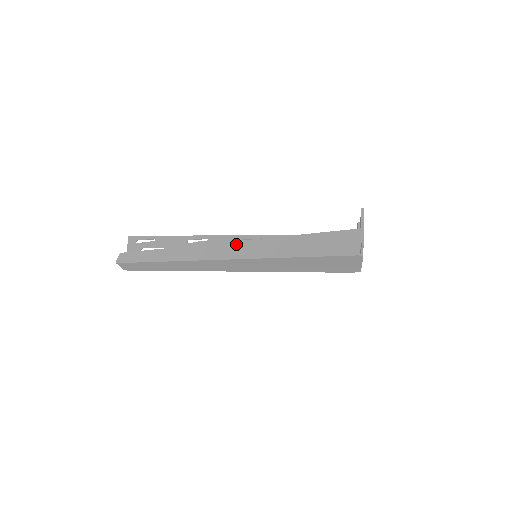
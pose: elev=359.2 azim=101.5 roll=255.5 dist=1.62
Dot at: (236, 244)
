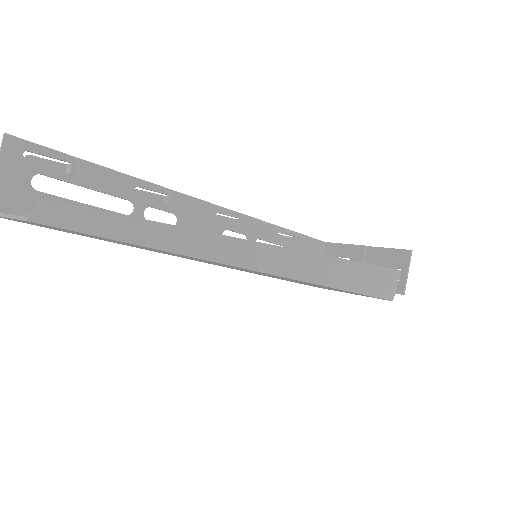
Dot at: (278, 251)
